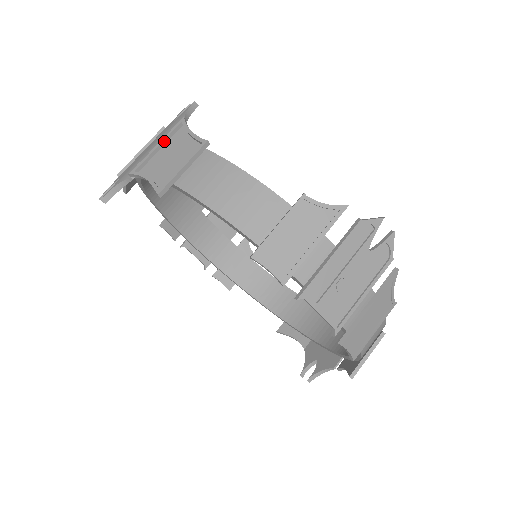
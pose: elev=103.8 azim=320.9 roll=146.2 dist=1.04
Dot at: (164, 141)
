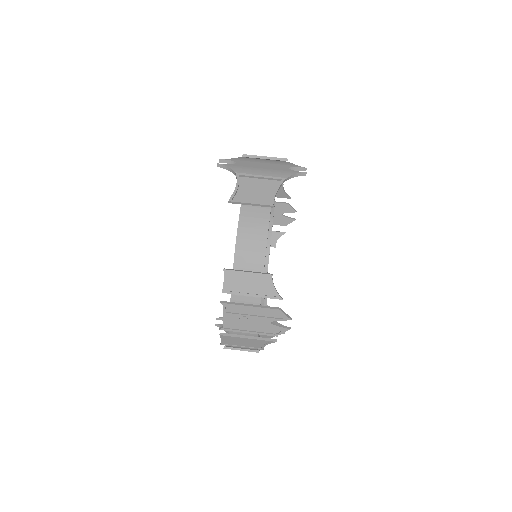
Dot at: (265, 178)
